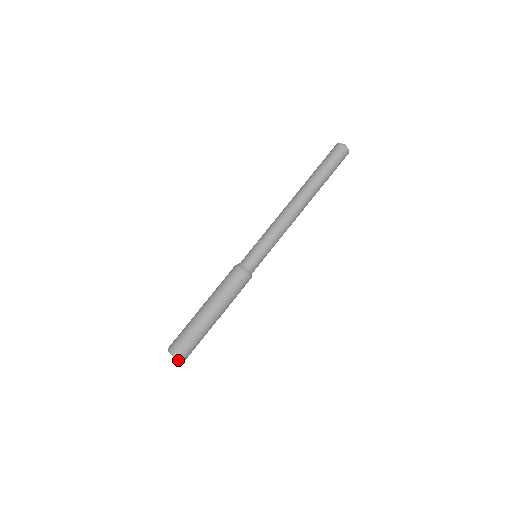
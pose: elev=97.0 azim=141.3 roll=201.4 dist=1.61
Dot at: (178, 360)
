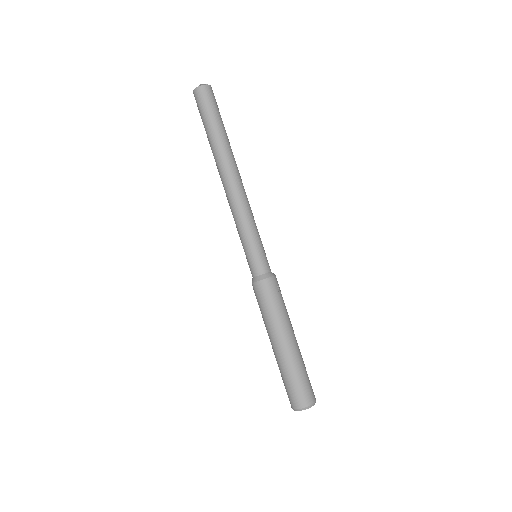
Dot at: occluded
